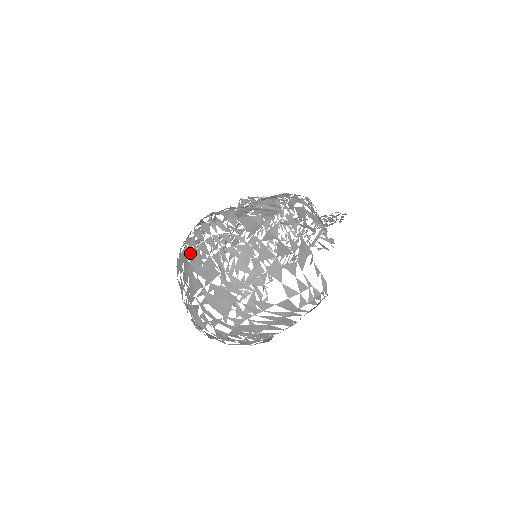
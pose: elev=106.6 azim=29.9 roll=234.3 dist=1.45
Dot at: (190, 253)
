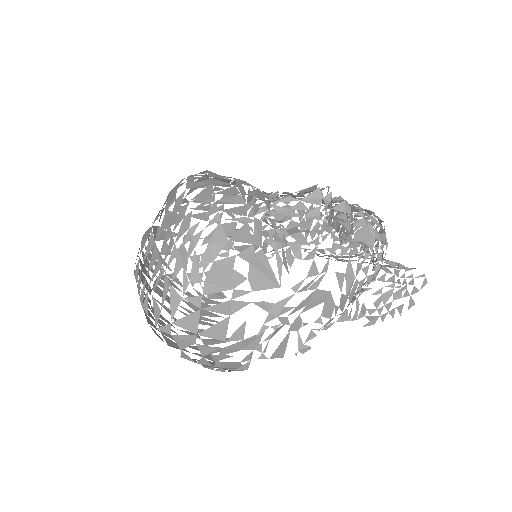
Dot at: occluded
